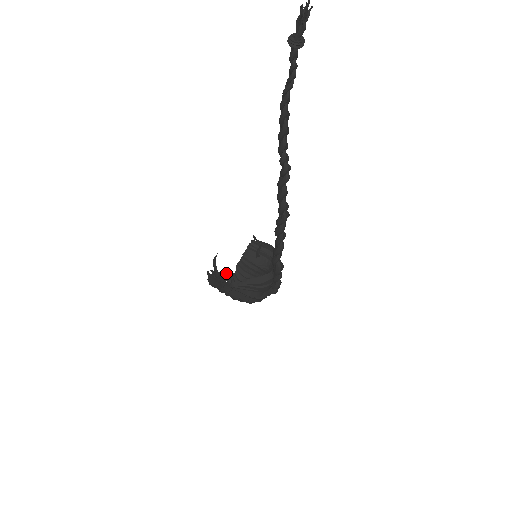
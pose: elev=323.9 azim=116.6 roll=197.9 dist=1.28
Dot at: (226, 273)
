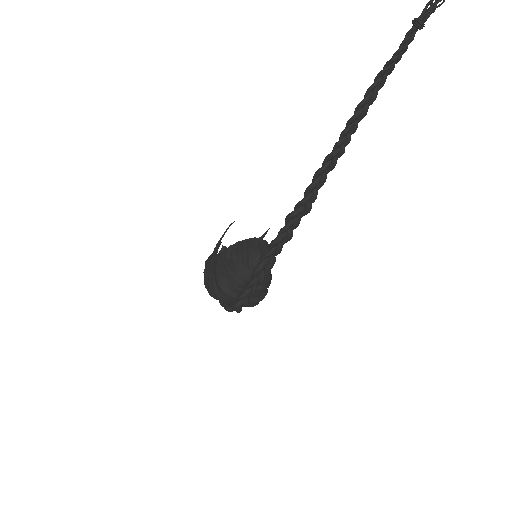
Dot at: occluded
